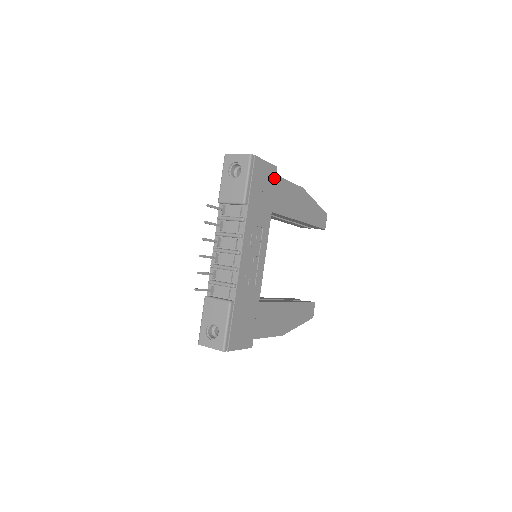
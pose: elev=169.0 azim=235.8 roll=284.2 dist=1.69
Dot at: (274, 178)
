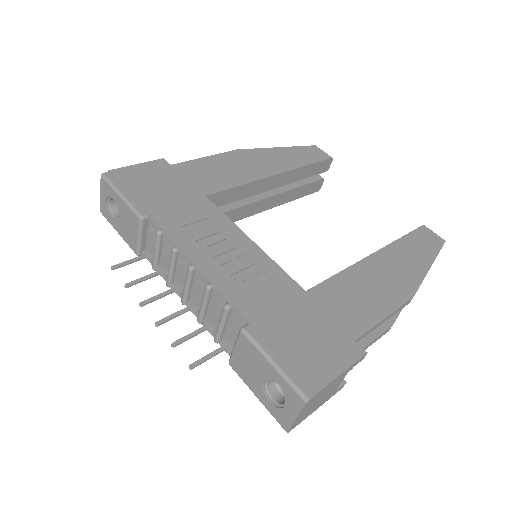
Dot at: (171, 169)
